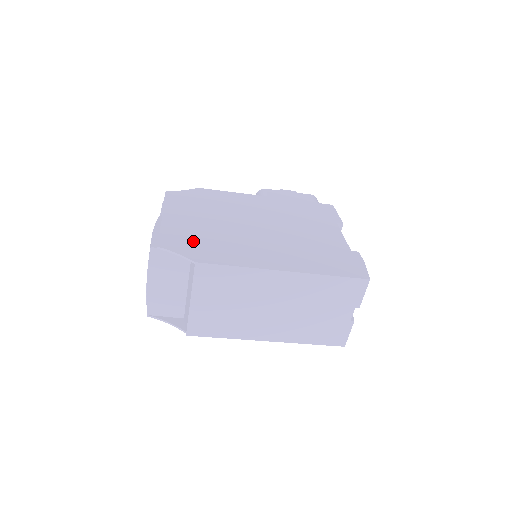
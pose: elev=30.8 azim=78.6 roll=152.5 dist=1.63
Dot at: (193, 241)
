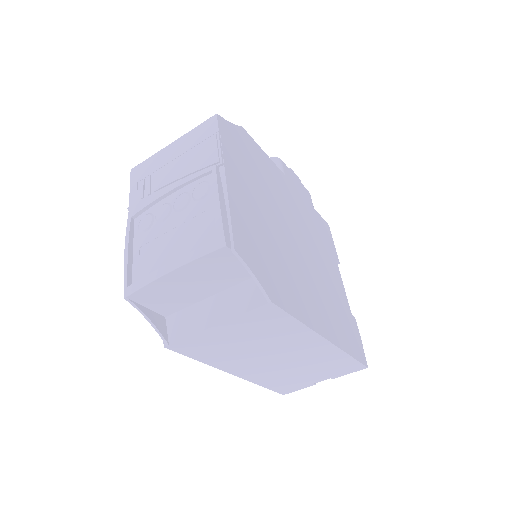
Dot at: (261, 251)
